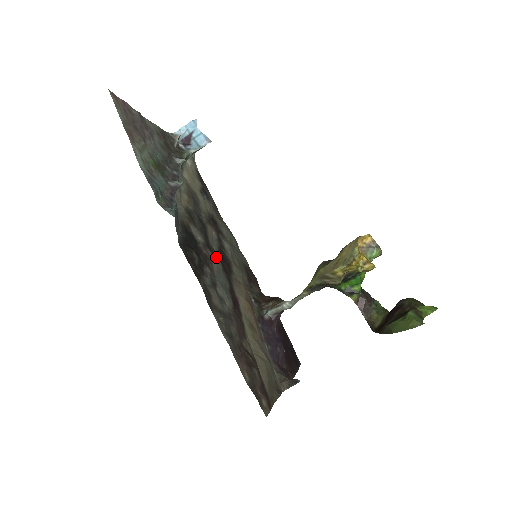
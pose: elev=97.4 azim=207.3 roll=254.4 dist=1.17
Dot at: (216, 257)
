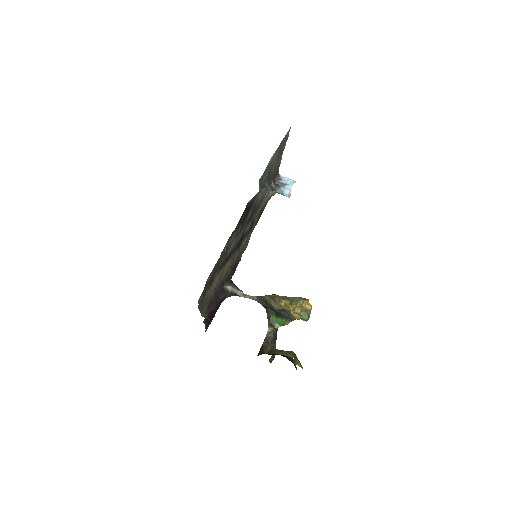
Dot at: occluded
